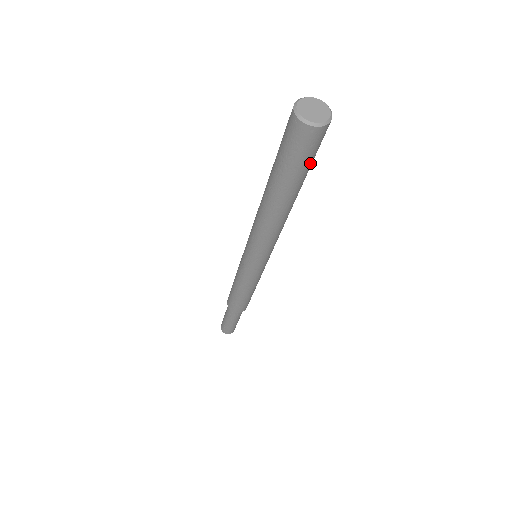
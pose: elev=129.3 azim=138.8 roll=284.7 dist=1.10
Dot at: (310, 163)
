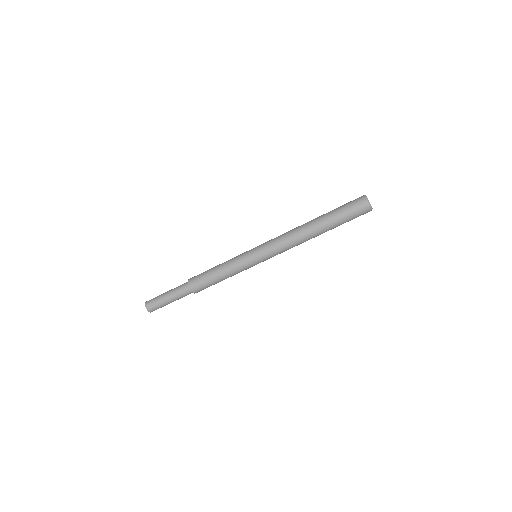
Dot at: occluded
